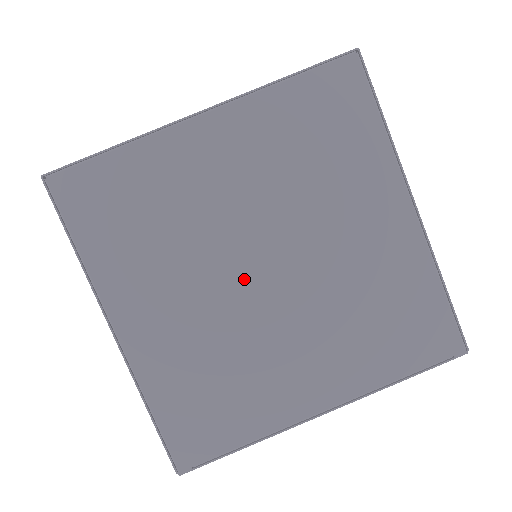
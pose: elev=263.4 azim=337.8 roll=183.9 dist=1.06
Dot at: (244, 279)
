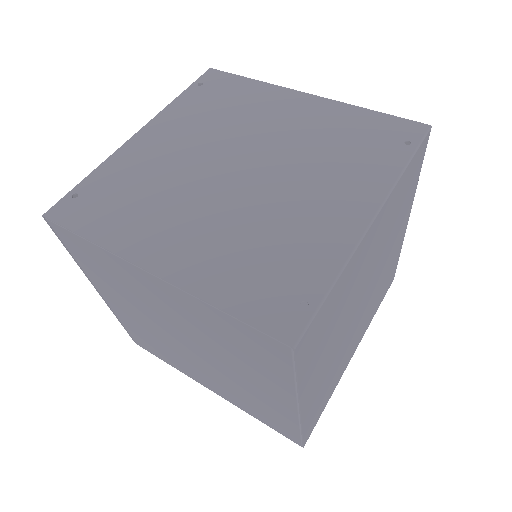
Dot at: (174, 337)
